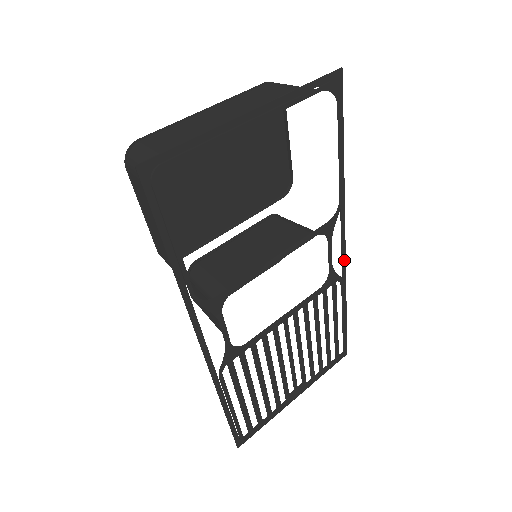
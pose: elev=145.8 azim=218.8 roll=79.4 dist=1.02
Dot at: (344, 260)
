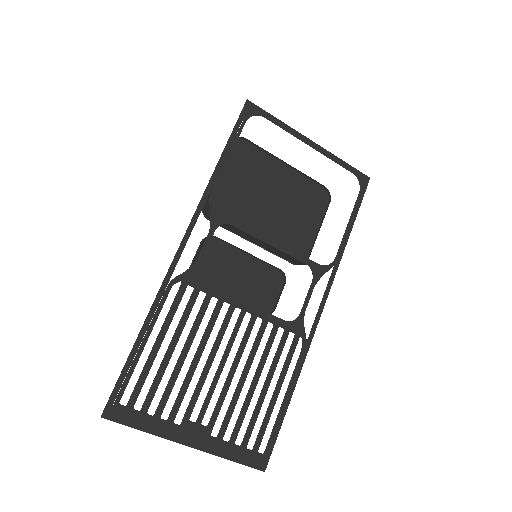
Dot at: (316, 325)
